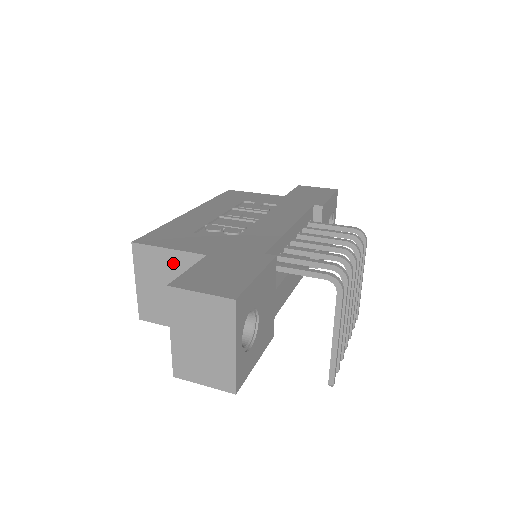
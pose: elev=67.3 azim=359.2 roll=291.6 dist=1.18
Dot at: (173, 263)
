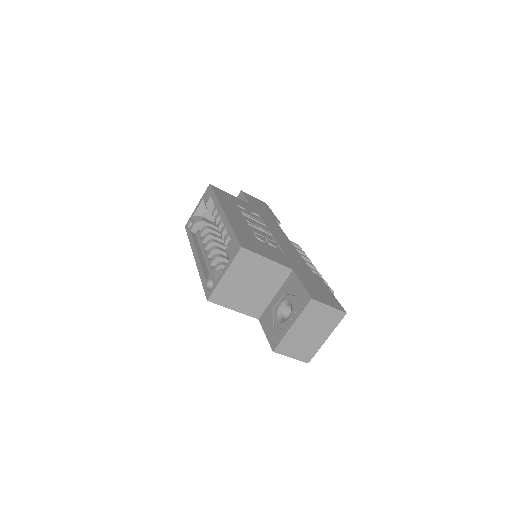
Dot at: (265, 269)
